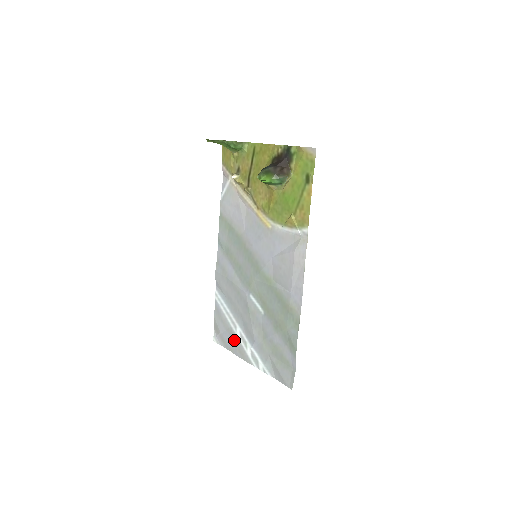
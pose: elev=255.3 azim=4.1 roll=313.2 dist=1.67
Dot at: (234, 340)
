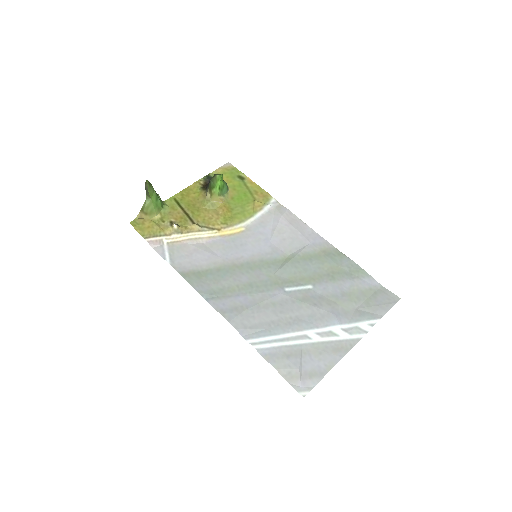
Dot at: (320, 350)
